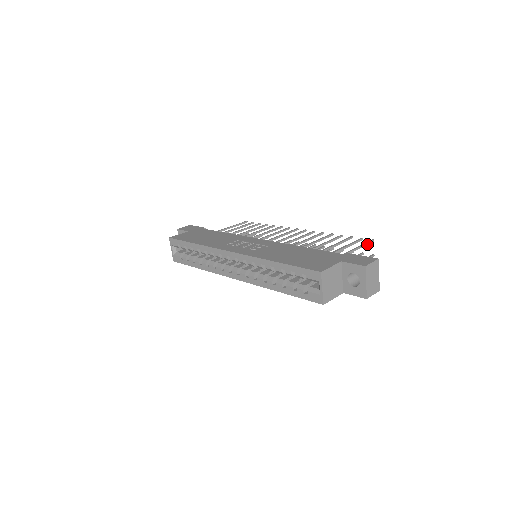
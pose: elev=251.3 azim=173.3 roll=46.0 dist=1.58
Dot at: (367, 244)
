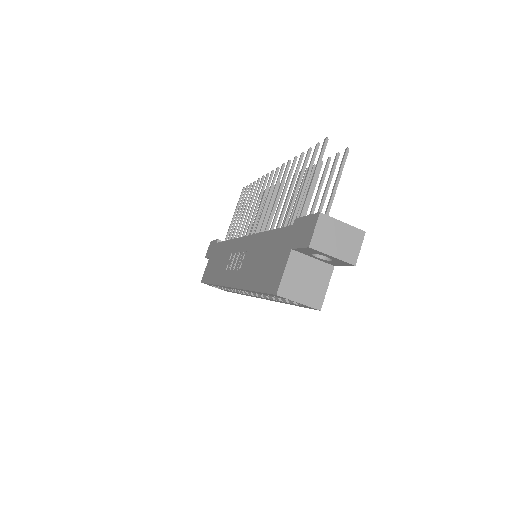
Dot at: (322, 156)
